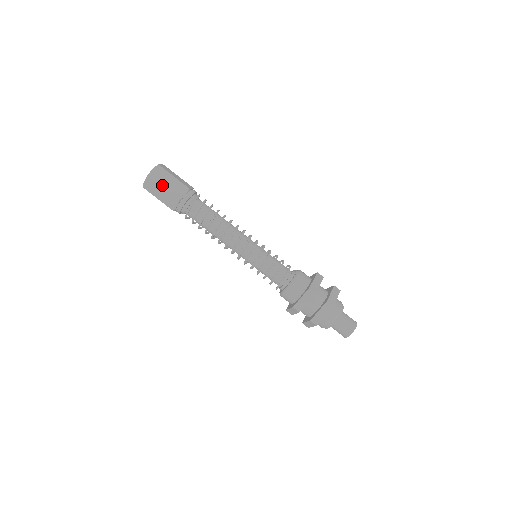
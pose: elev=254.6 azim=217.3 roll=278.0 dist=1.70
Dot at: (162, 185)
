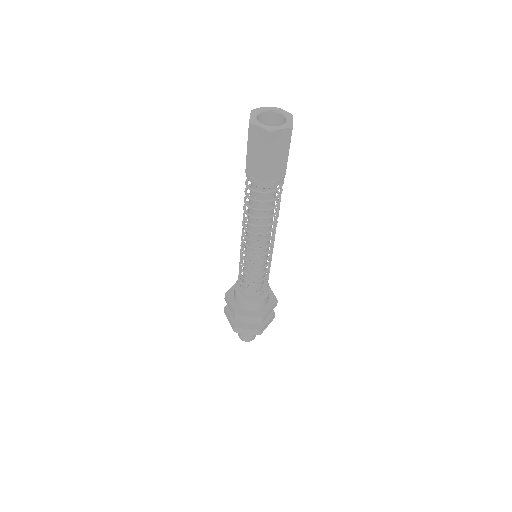
Dot at: (270, 154)
